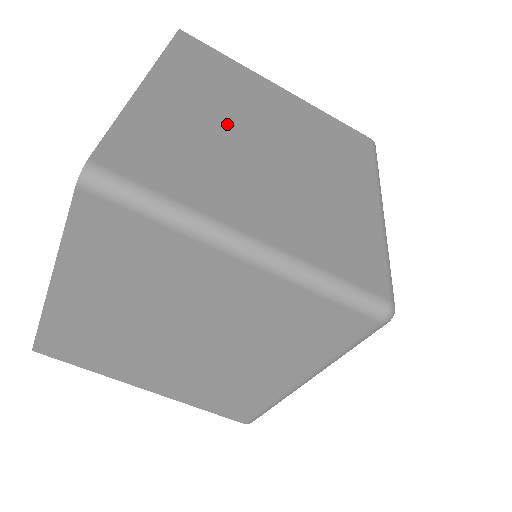
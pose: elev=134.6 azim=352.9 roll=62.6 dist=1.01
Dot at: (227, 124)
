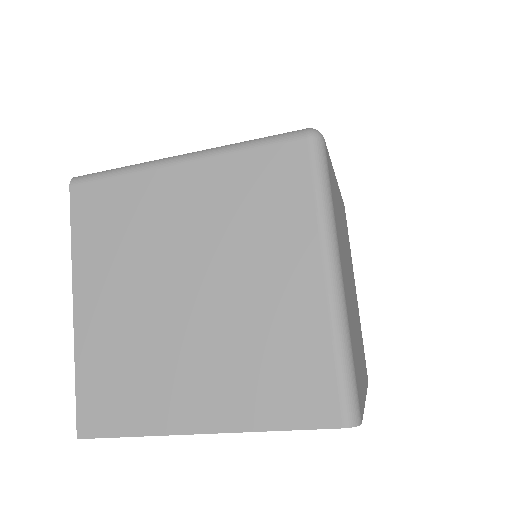
Dot at: occluded
